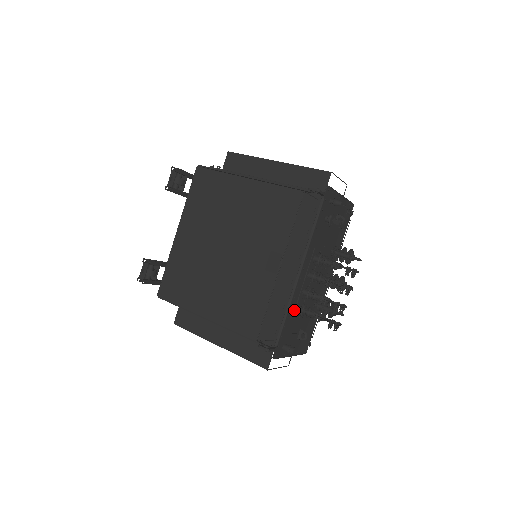
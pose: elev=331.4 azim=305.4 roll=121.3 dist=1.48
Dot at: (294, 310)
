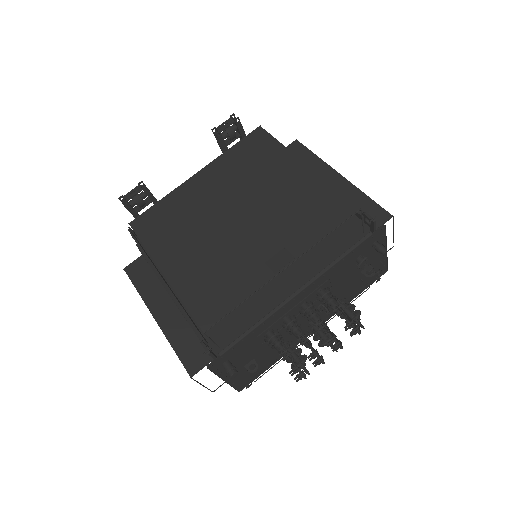
Dot at: (264, 330)
